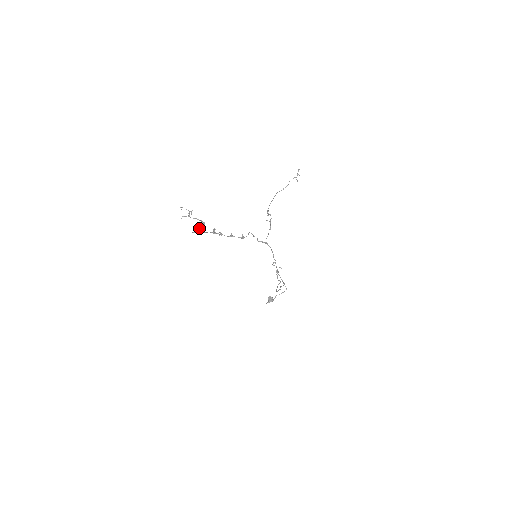
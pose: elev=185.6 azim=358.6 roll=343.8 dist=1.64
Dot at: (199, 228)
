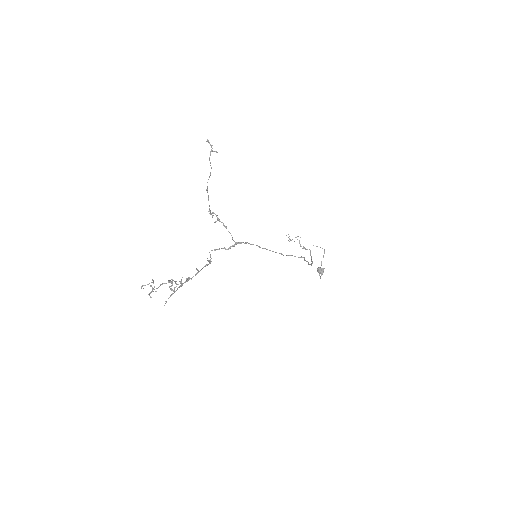
Dot at: occluded
